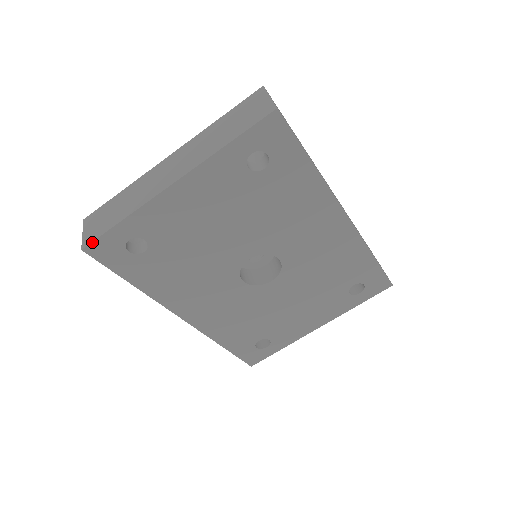
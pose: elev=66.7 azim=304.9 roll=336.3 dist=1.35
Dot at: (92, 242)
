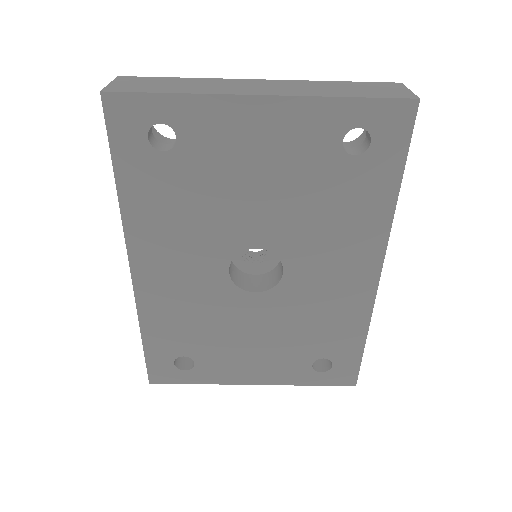
Dot at: (120, 92)
